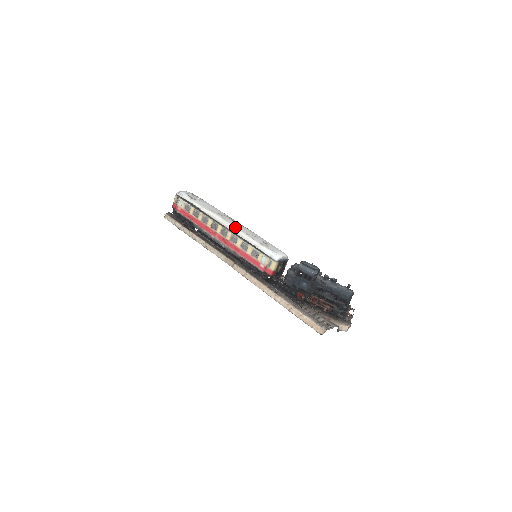
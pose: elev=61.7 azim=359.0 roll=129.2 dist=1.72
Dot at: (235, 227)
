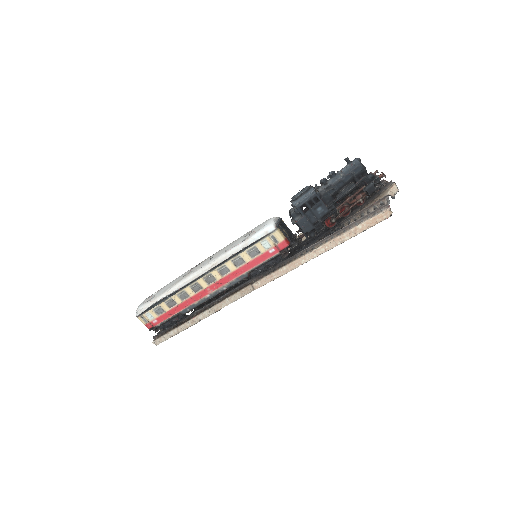
Dot at: (210, 262)
